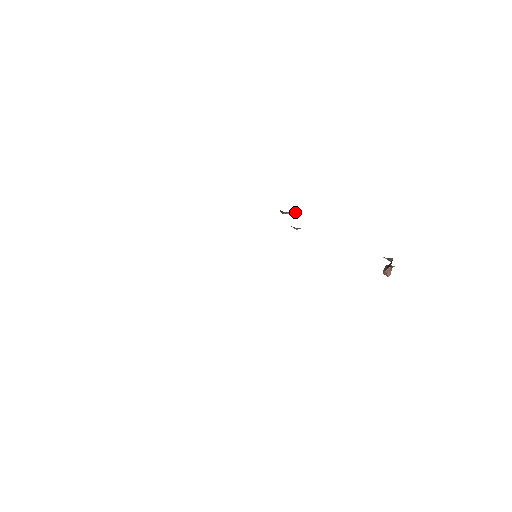
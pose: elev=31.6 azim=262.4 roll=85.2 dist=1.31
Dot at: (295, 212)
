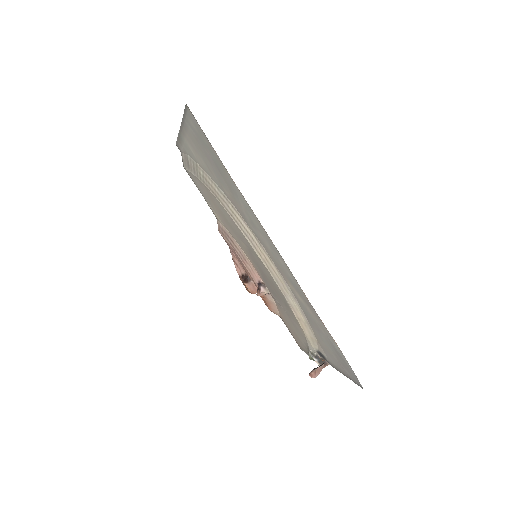
Dot at: (252, 292)
